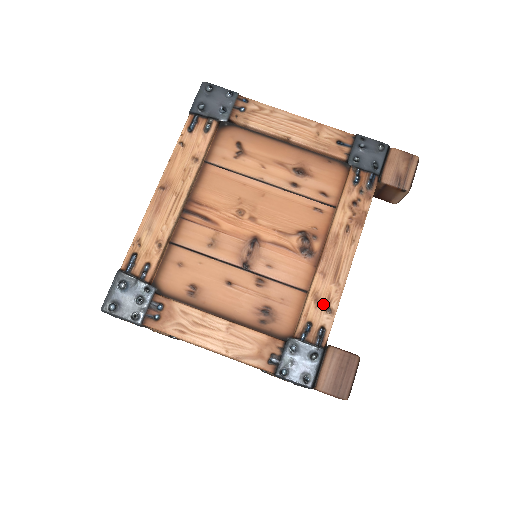
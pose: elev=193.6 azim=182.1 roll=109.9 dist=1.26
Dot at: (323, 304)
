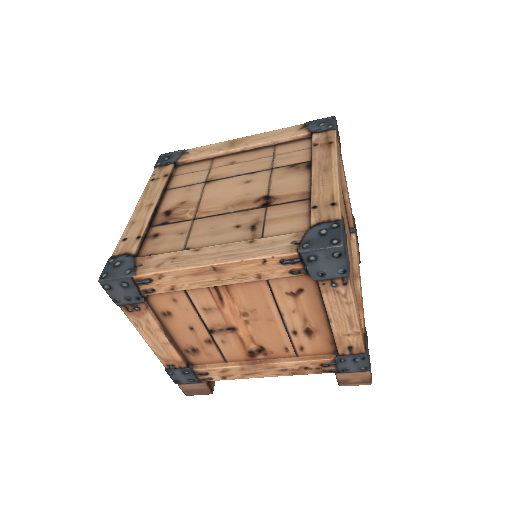
Dot at: (225, 375)
